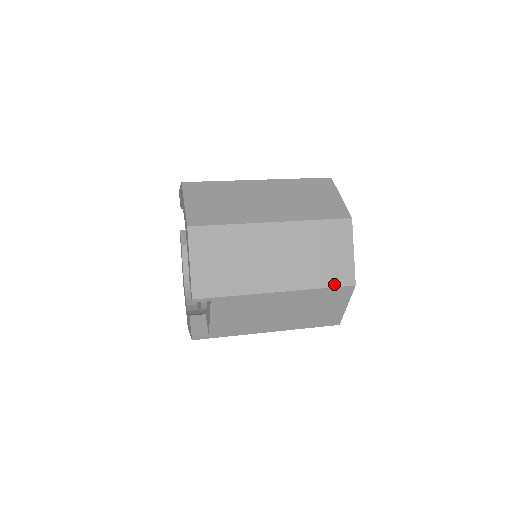
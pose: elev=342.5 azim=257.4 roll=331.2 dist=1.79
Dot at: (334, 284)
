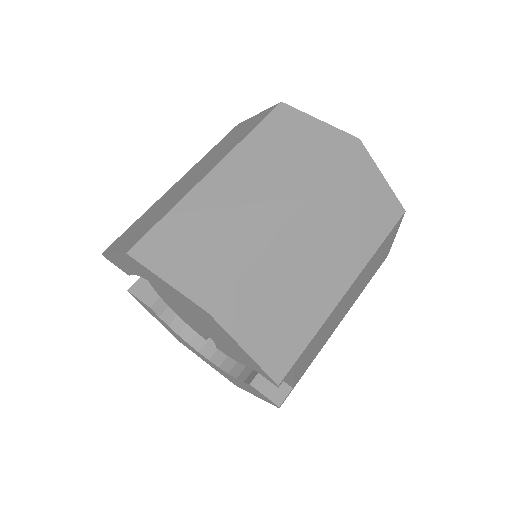
Dot at: (388, 229)
